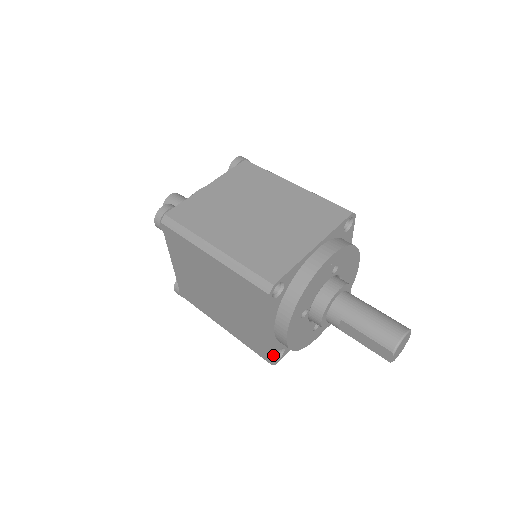
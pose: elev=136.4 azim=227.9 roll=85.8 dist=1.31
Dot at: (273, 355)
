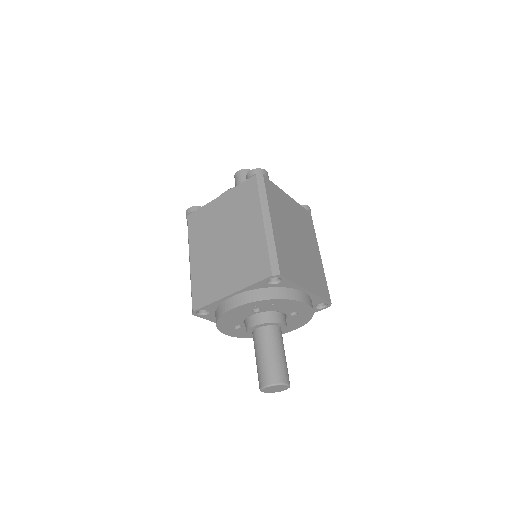
Dot at: occluded
